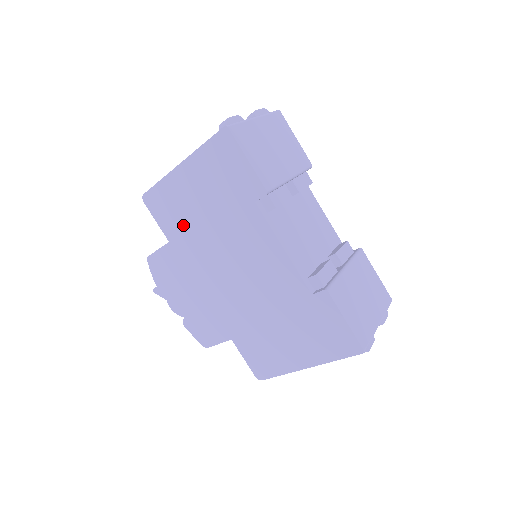
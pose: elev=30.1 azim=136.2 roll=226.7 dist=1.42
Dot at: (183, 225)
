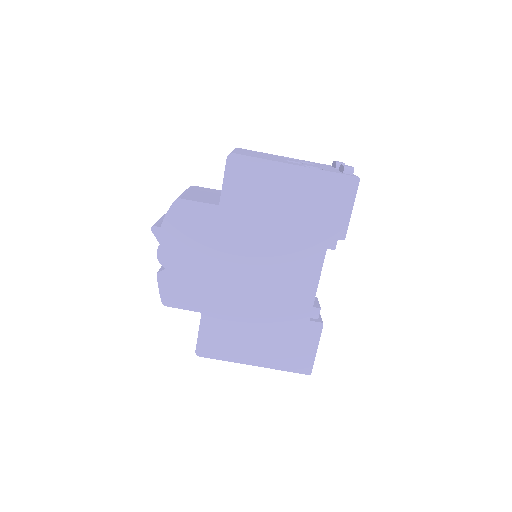
Dot at: (249, 205)
